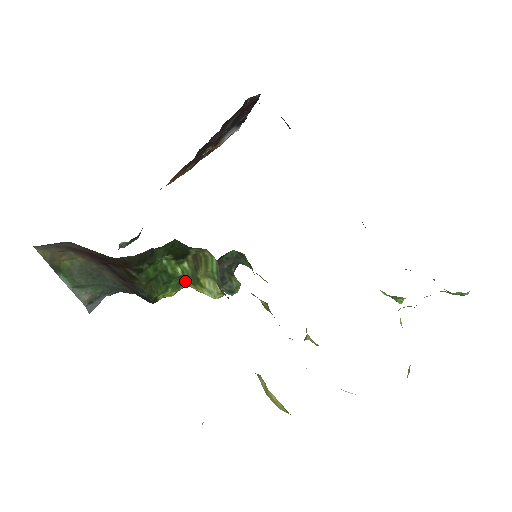
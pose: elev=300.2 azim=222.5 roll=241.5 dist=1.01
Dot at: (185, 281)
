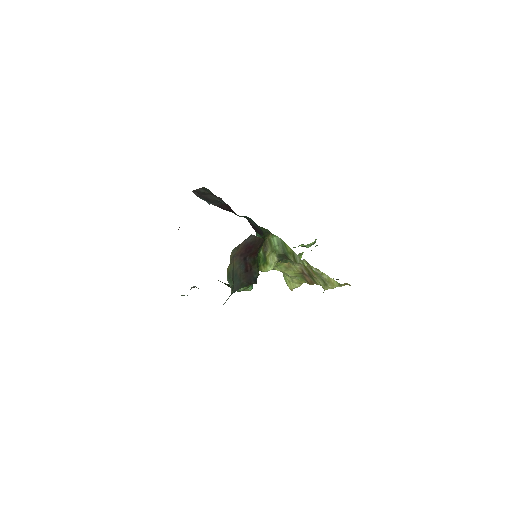
Dot at: (260, 265)
